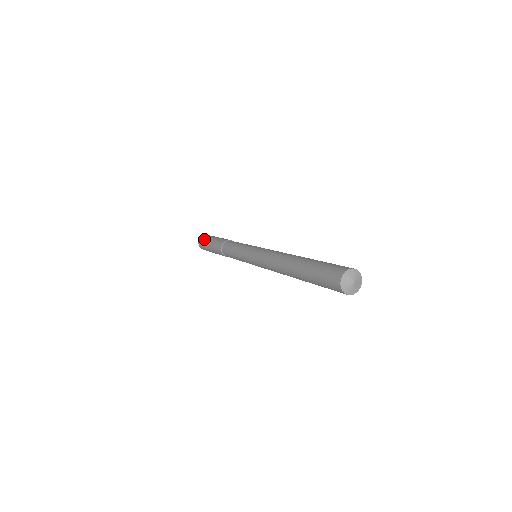
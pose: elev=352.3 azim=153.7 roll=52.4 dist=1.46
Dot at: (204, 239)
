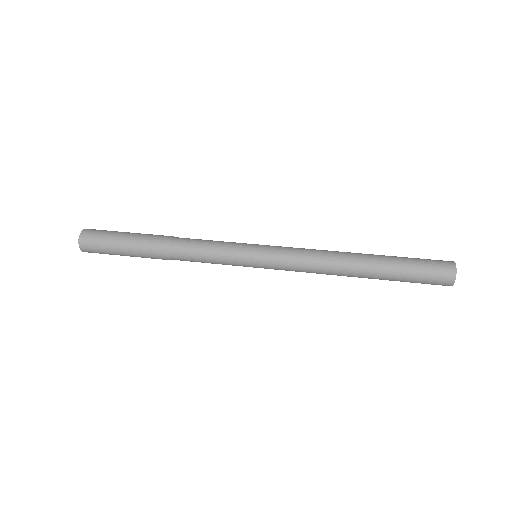
Dot at: (101, 233)
